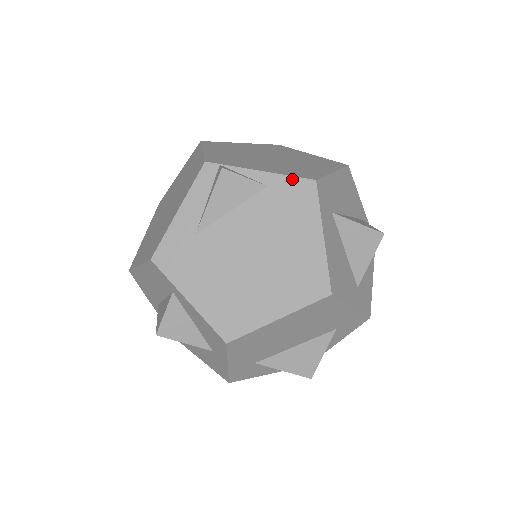
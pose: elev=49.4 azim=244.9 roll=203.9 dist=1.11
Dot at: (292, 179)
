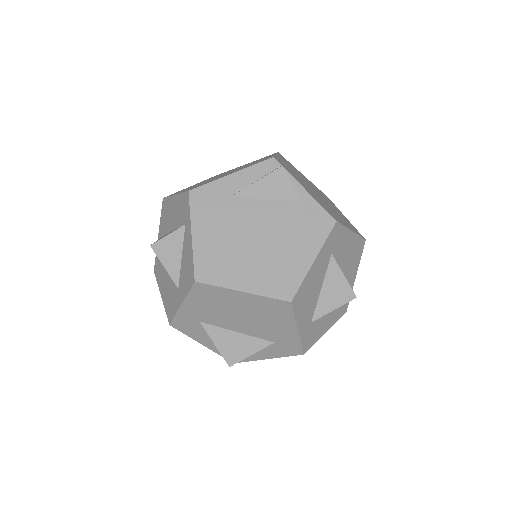
Dot at: (321, 209)
